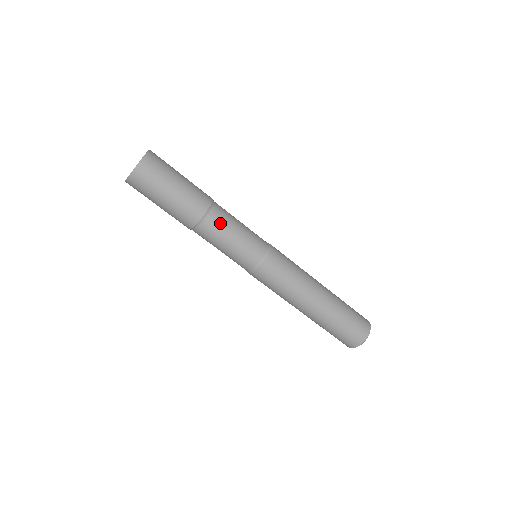
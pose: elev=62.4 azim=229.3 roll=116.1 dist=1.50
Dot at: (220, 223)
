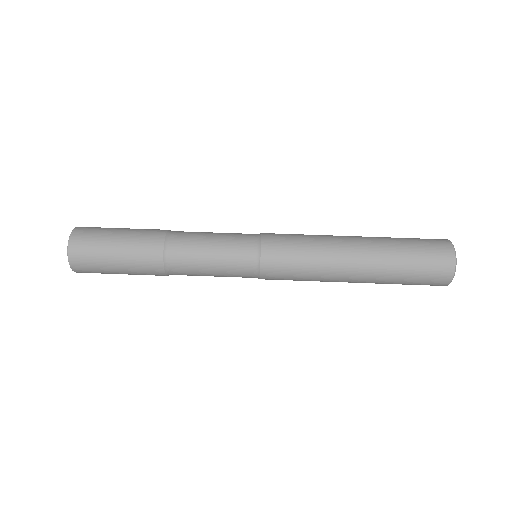
Dot at: (186, 243)
